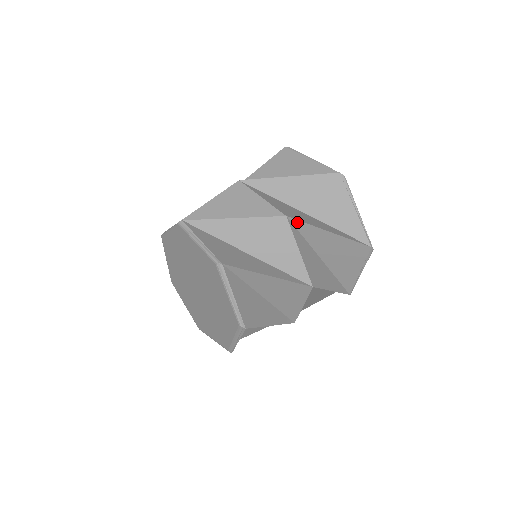
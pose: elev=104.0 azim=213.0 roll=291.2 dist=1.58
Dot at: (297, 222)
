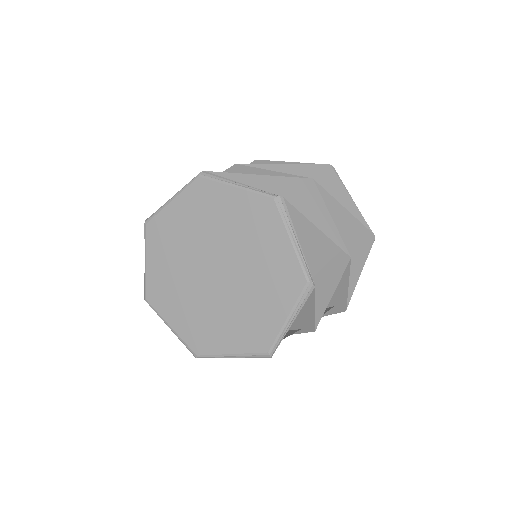
Dot at: (320, 190)
